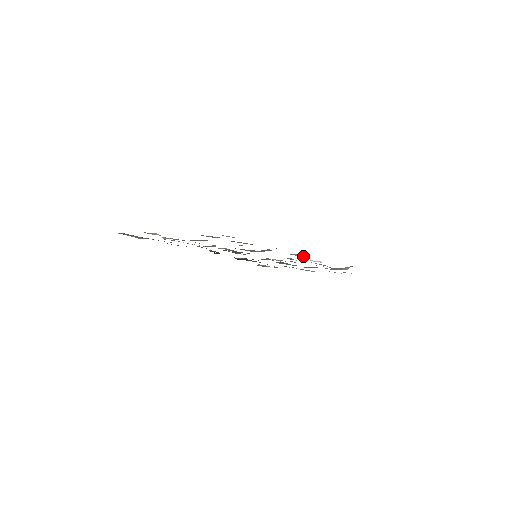
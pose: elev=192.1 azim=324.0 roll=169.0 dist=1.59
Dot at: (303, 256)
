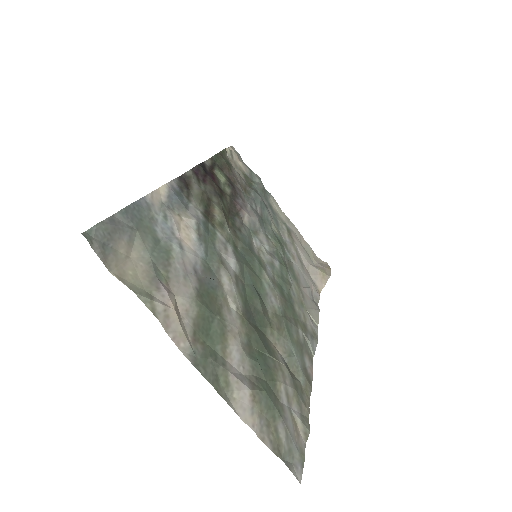
Dot at: occluded
